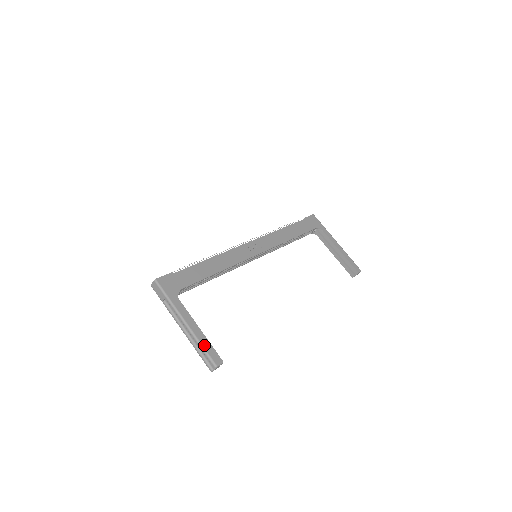
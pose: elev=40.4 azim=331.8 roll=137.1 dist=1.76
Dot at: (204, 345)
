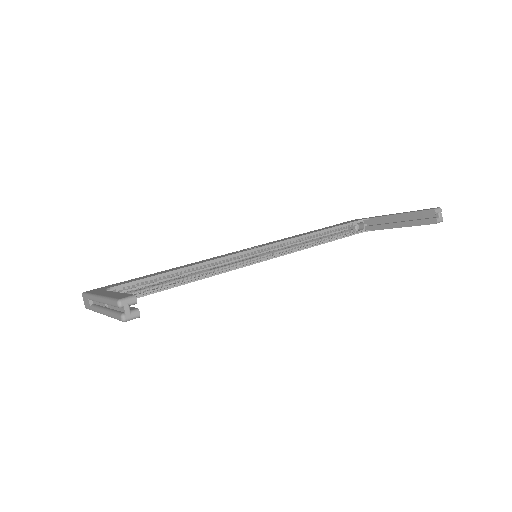
Dot at: (112, 296)
